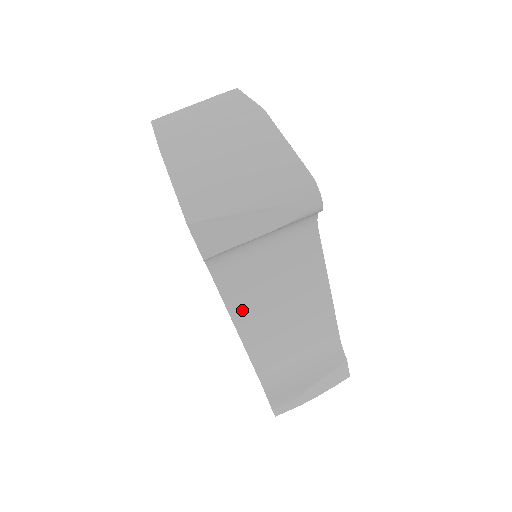
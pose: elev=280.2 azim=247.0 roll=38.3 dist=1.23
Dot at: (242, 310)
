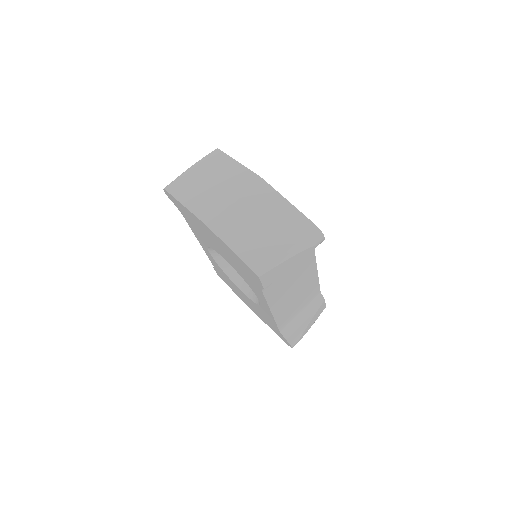
Dot at: (275, 301)
